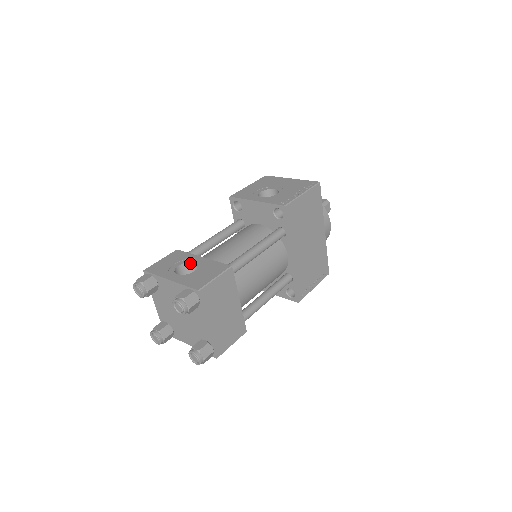
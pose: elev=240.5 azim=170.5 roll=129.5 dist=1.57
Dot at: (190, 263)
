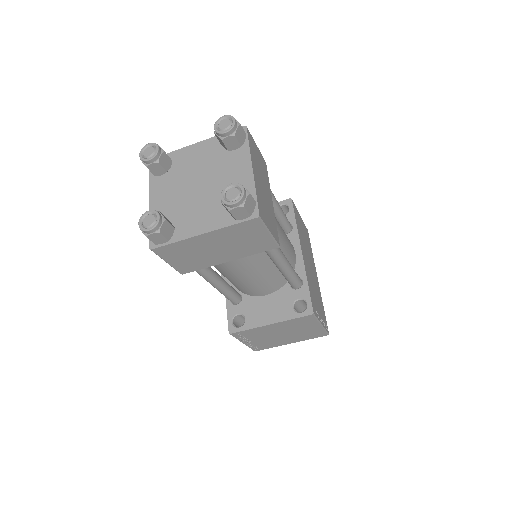
Dot at: occluded
